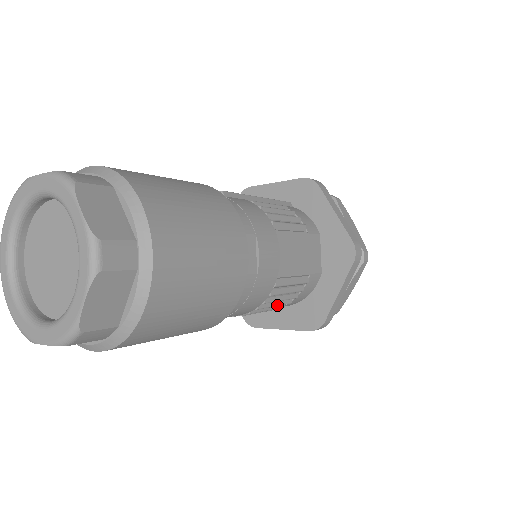
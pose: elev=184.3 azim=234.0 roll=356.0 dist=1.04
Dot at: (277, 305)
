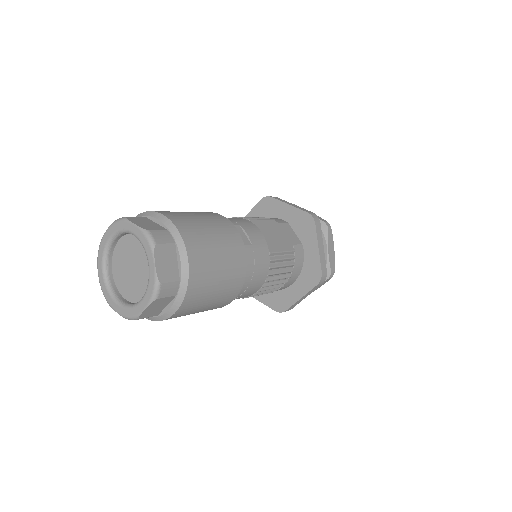
Dot at: (282, 272)
